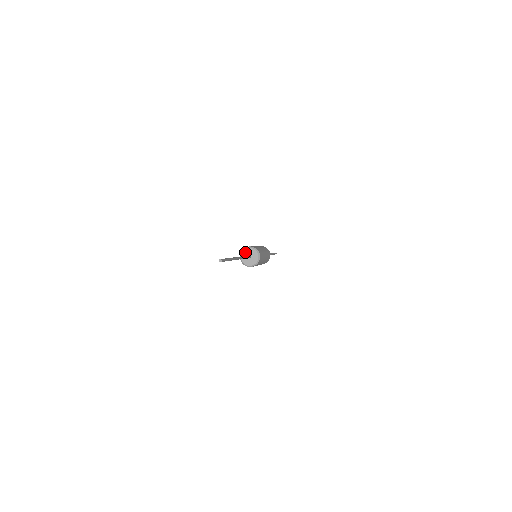
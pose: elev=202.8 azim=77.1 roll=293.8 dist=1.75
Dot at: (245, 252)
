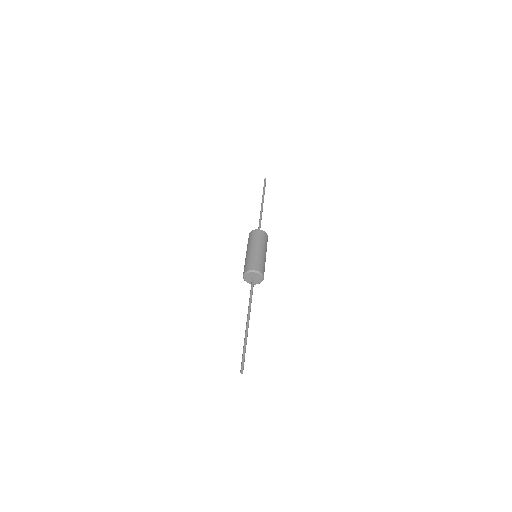
Dot at: (248, 275)
